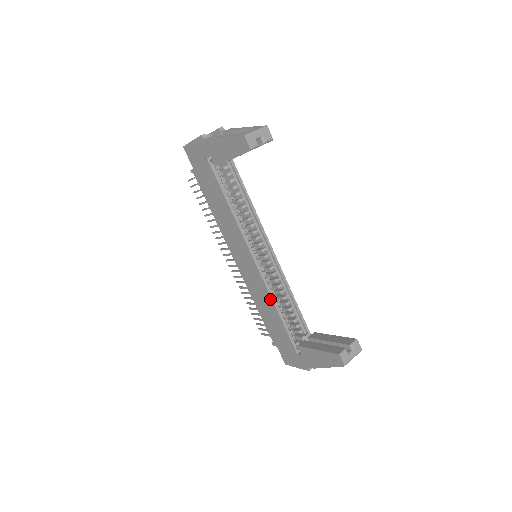
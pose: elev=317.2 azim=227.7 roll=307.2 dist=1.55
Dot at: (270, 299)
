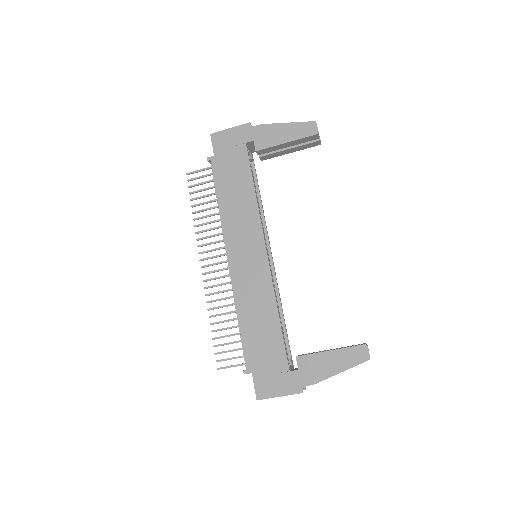
Dot at: (272, 298)
